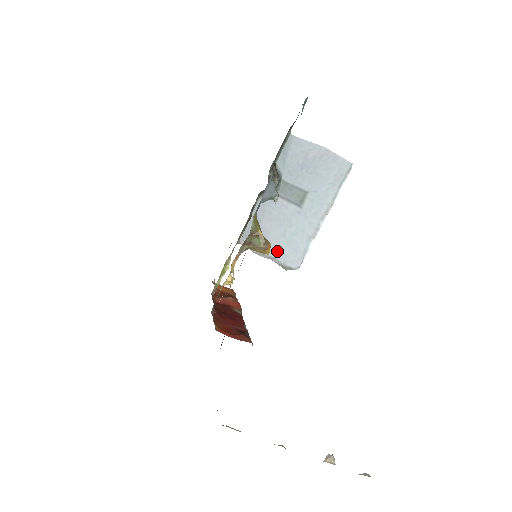
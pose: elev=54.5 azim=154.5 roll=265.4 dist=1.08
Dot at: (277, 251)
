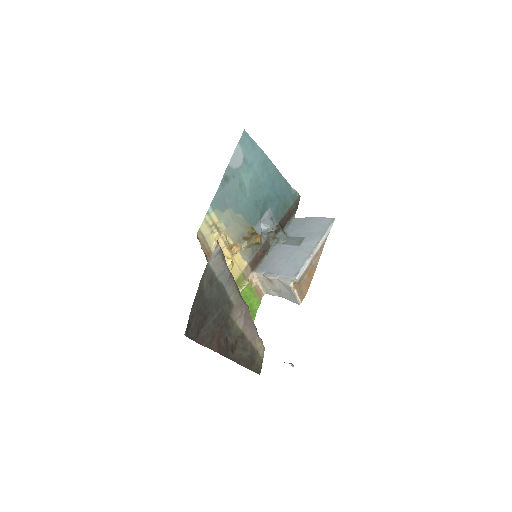
Dot at: (281, 271)
